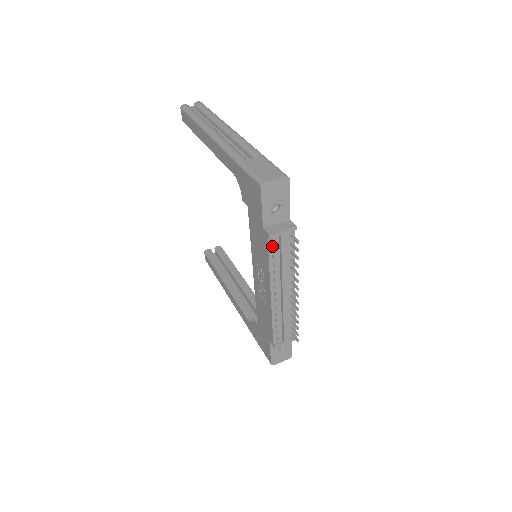
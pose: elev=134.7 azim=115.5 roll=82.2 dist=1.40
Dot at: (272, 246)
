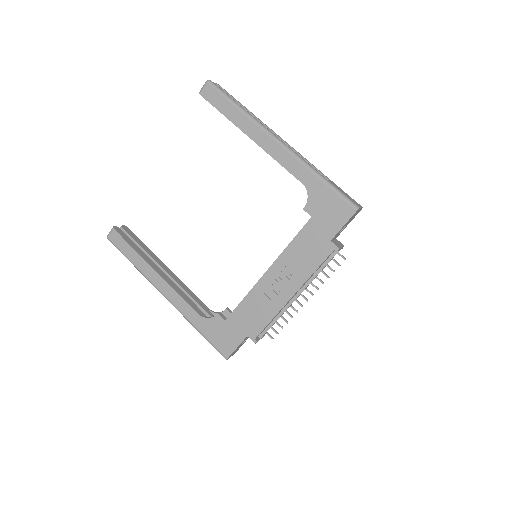
Dot at: occluded
